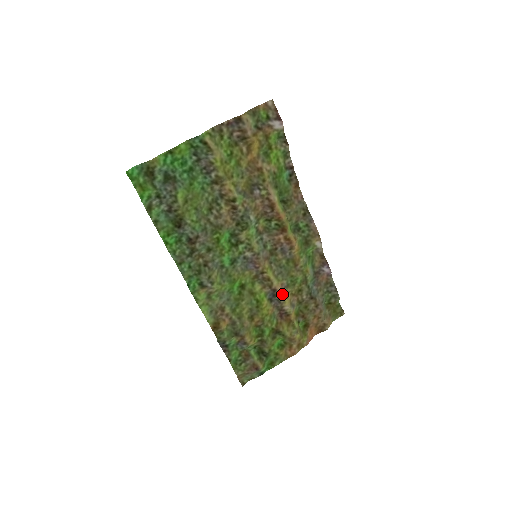
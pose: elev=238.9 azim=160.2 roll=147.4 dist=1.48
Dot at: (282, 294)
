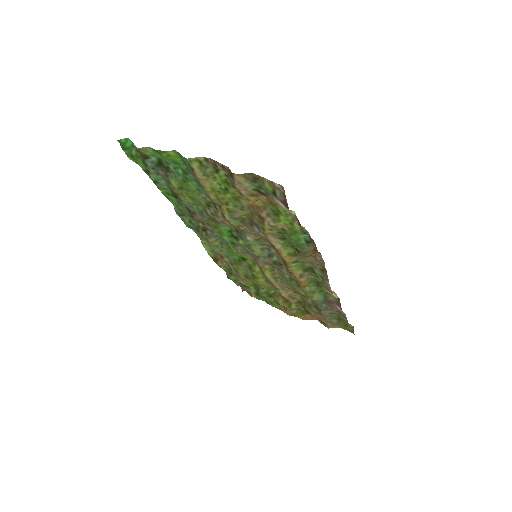
Dot at: (279, 288)
